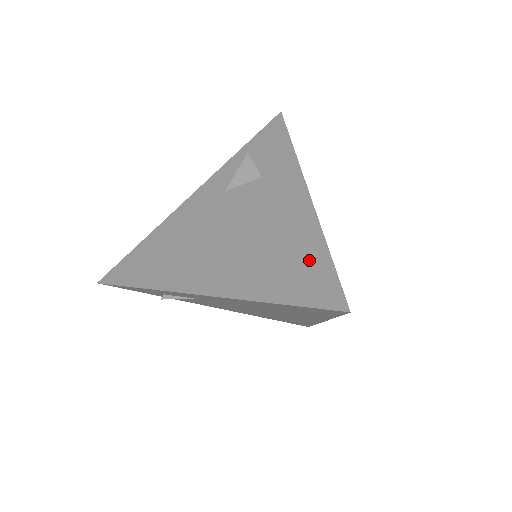
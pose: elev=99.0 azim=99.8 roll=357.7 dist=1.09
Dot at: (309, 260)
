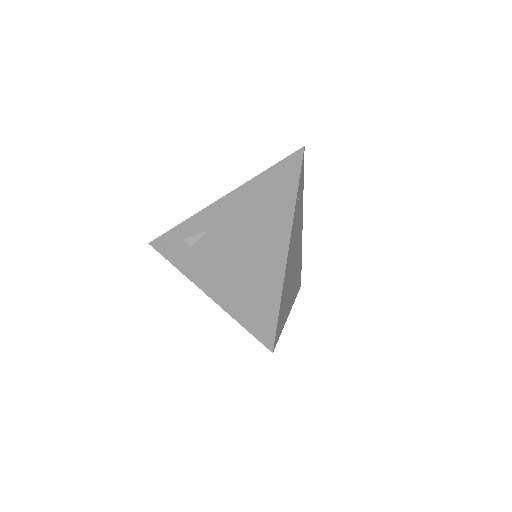
Dot at: occluded
